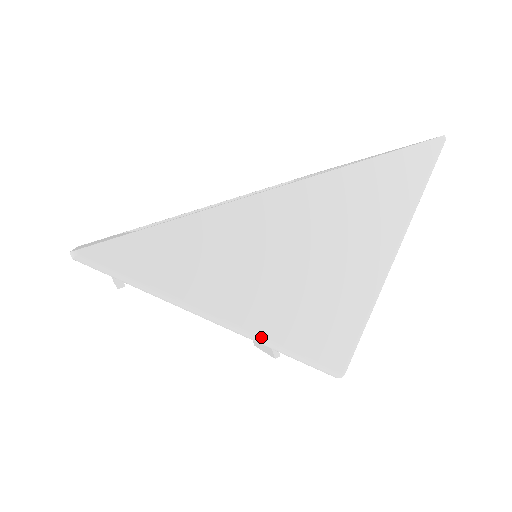
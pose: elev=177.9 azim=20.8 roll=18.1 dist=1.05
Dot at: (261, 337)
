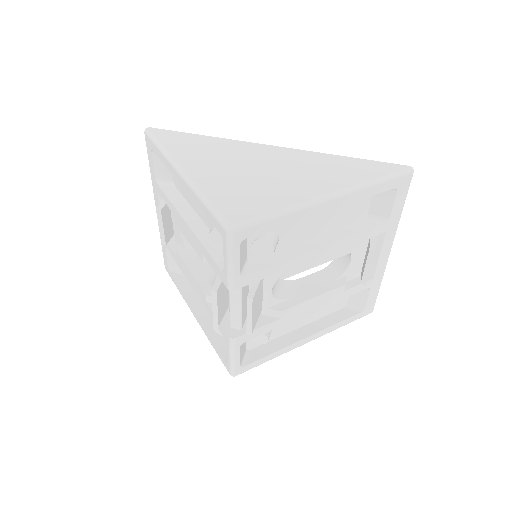
Dot at: (195, 184)
